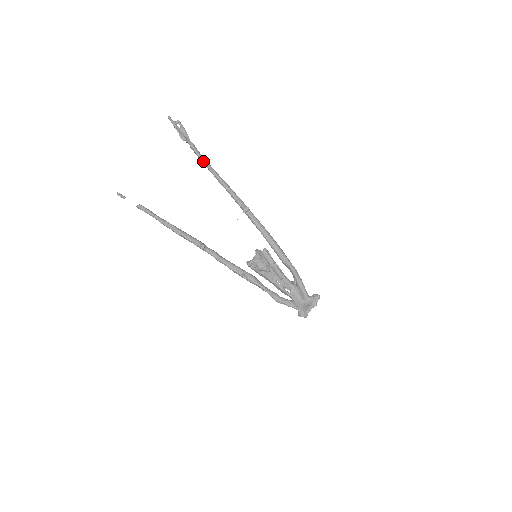
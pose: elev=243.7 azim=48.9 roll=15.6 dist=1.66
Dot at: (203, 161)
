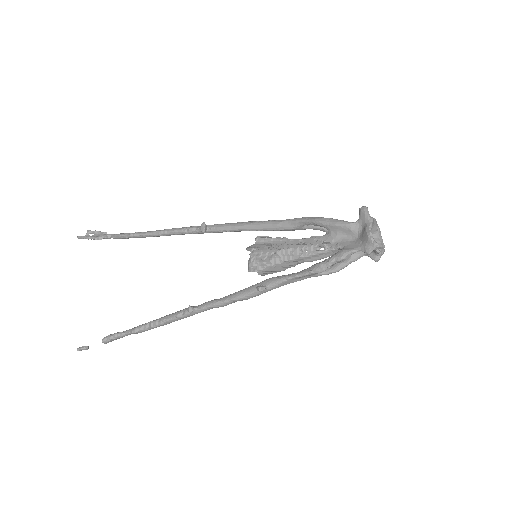
Dot at: (131, 235)
